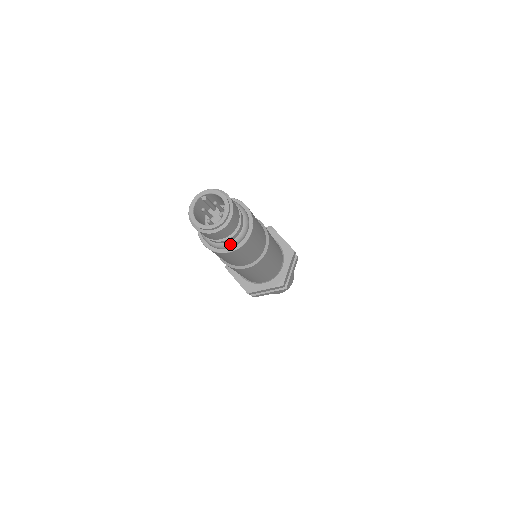
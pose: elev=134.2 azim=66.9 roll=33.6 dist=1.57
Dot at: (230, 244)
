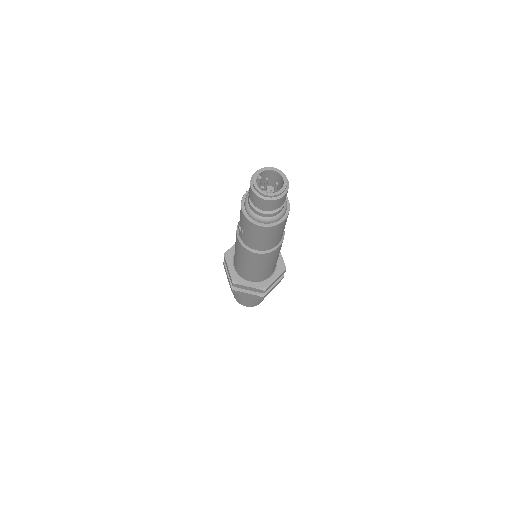
Dot at: (283, 212)
